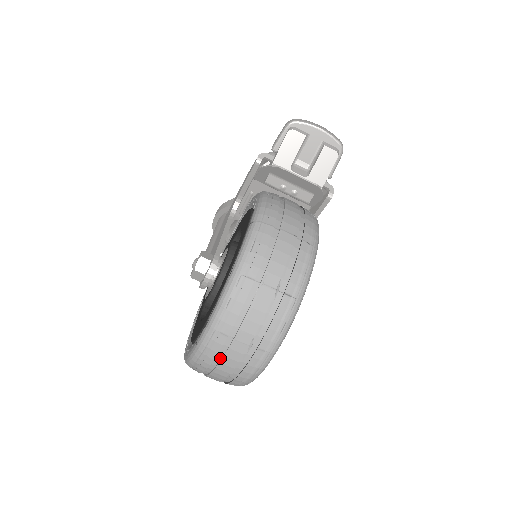
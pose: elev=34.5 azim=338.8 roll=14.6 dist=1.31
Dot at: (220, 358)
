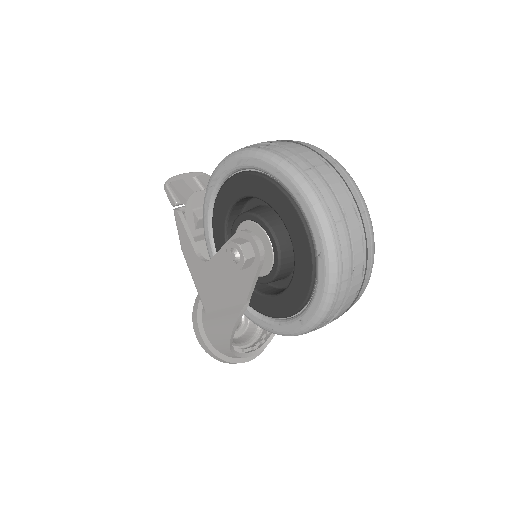
Dot at: (331, 194)
